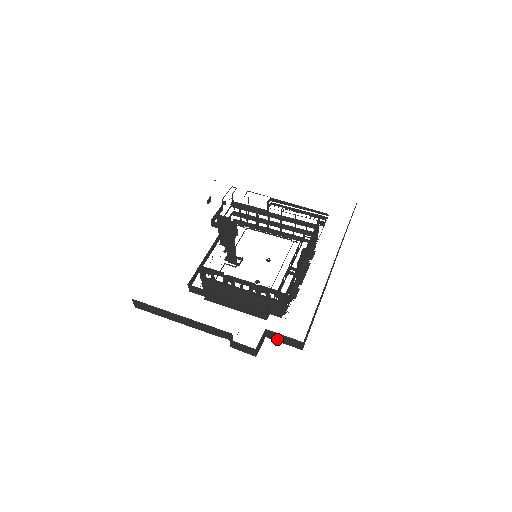
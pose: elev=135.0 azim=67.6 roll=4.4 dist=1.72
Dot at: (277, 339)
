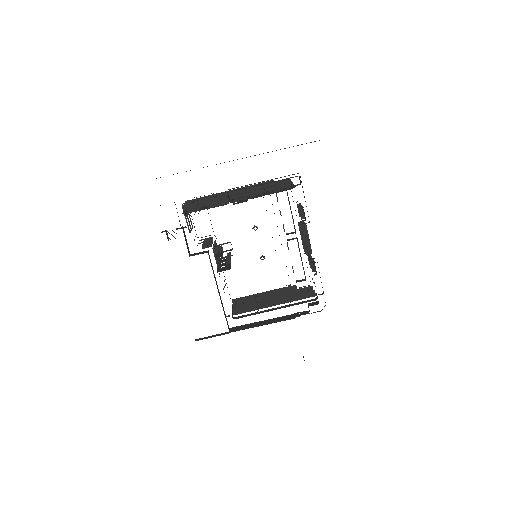
Dot at: occluded
